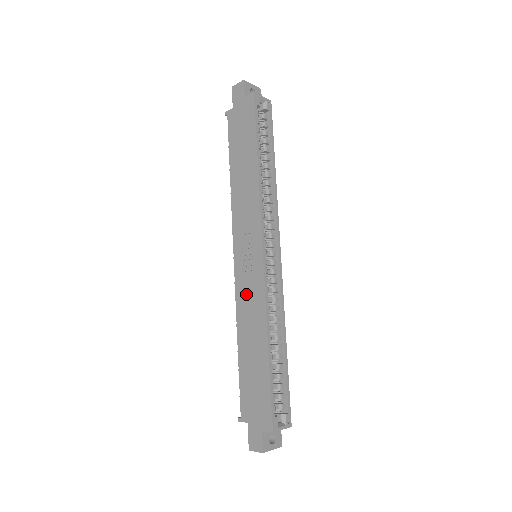
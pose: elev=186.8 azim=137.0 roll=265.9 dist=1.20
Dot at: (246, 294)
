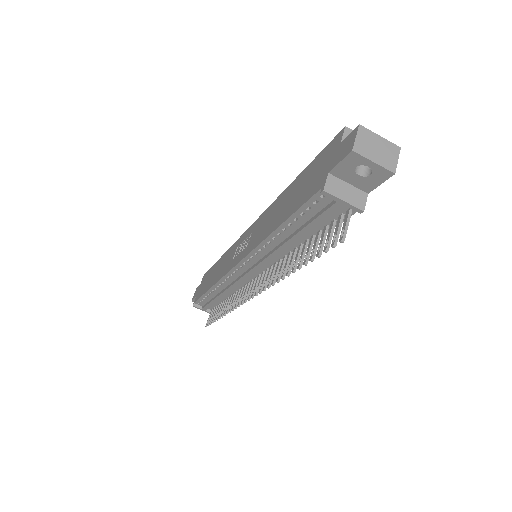
Dot at: (255, 236)
